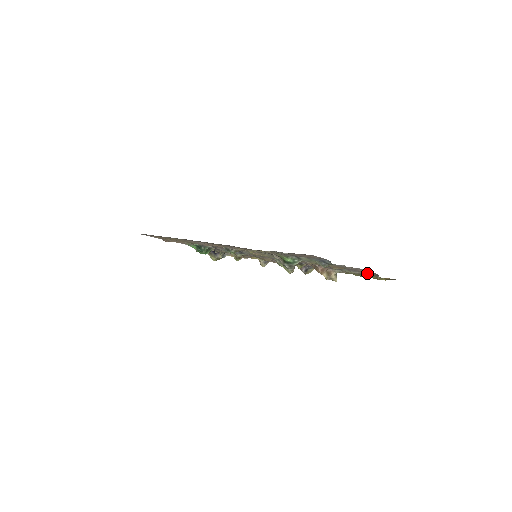
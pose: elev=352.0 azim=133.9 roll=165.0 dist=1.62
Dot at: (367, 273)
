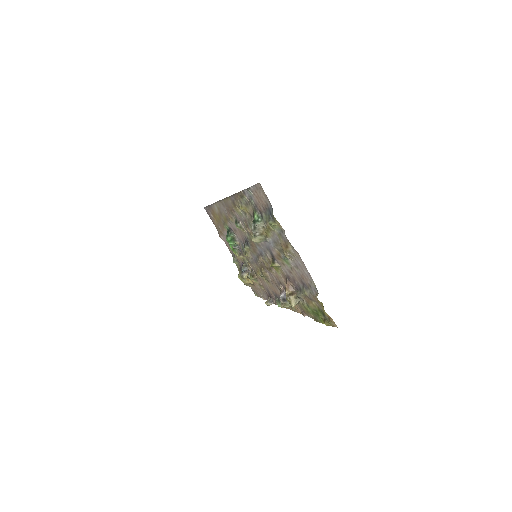
Dot at: (313, 290)
